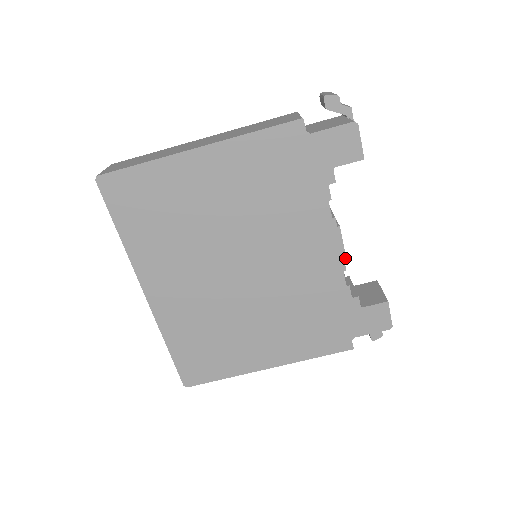
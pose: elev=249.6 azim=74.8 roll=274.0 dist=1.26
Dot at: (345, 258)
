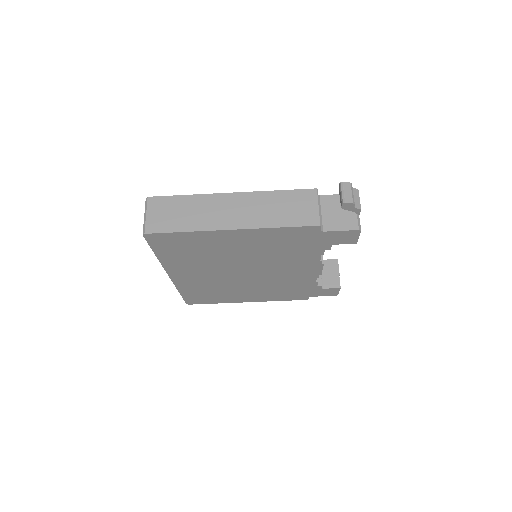
Dot at: (321, 274)
